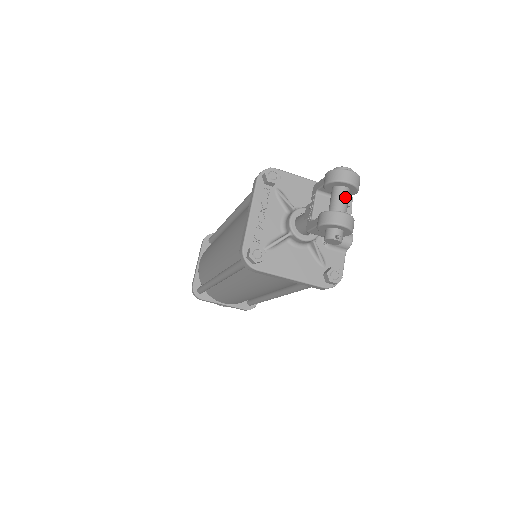
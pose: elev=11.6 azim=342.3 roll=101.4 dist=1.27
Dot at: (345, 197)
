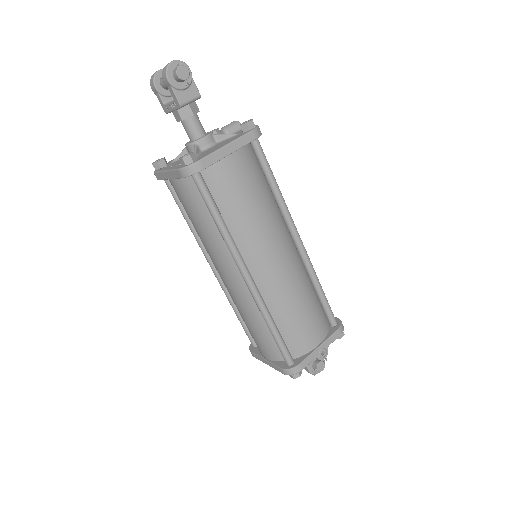
Dot at: occluded
